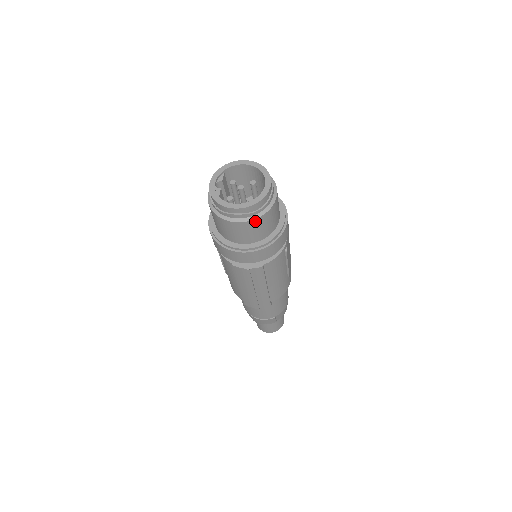
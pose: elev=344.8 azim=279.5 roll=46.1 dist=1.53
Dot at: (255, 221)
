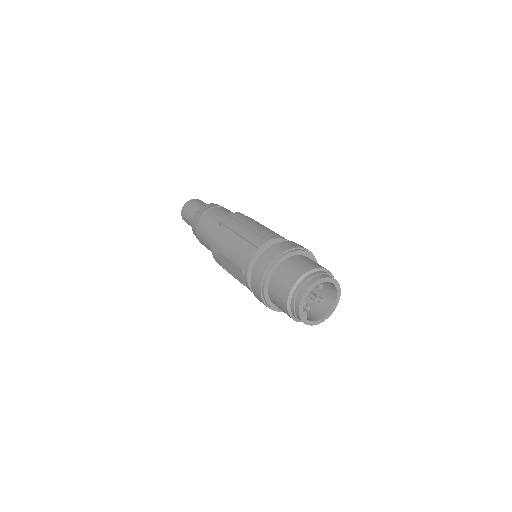
Dot at: occluded
